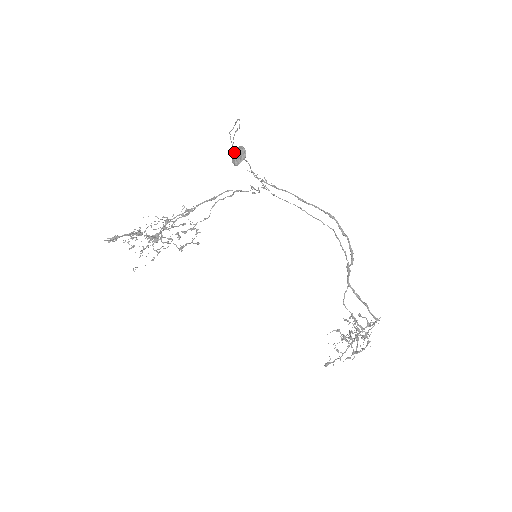
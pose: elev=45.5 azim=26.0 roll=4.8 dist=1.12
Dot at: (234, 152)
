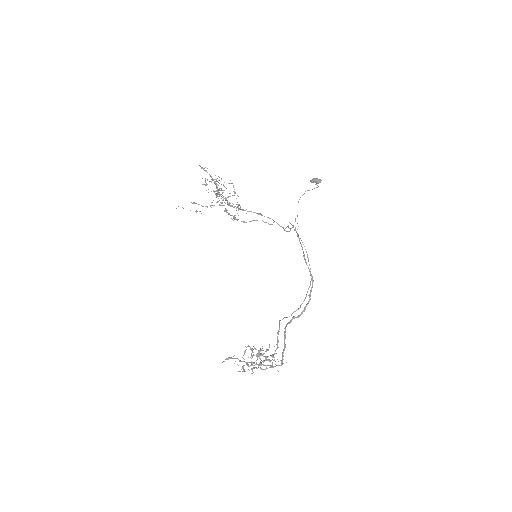
Dot at: (315, 178)
